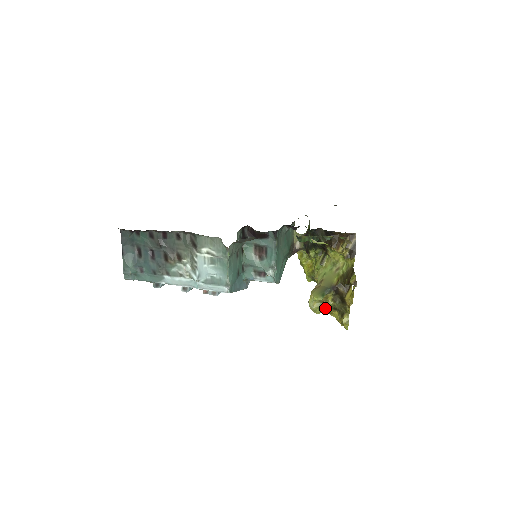
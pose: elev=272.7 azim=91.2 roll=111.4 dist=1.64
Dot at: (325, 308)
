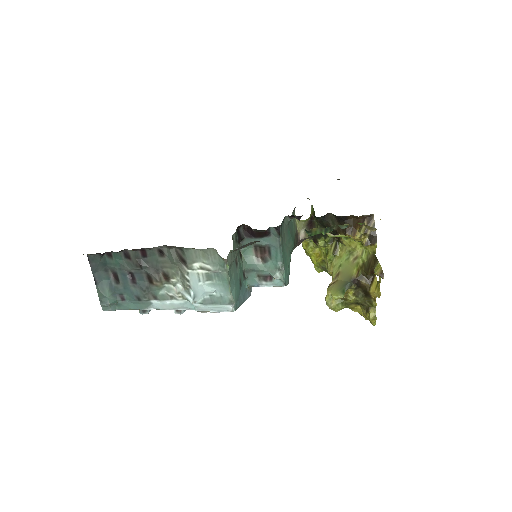
Dot at: (345, 304)
